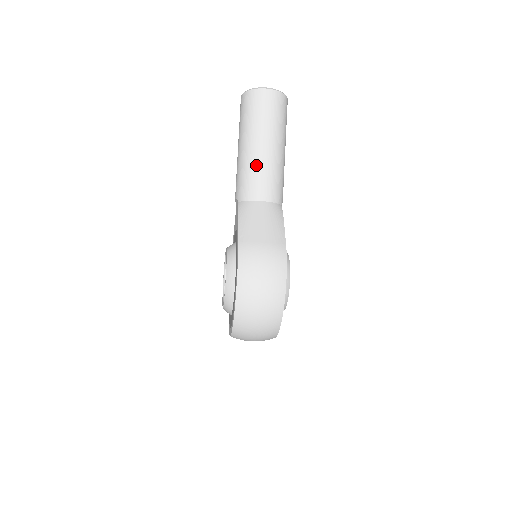
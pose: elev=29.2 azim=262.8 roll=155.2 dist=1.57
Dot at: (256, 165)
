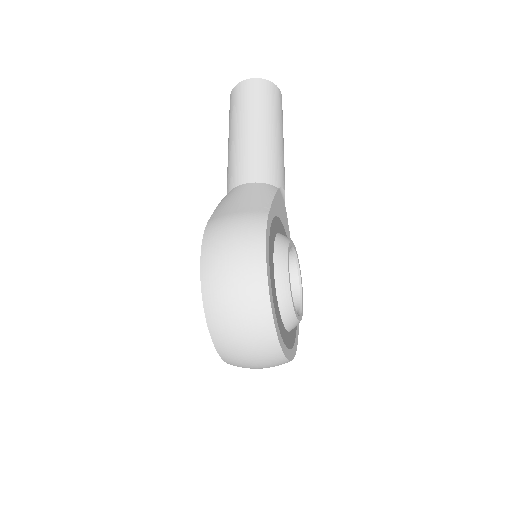
Dot at: (240, 150)
